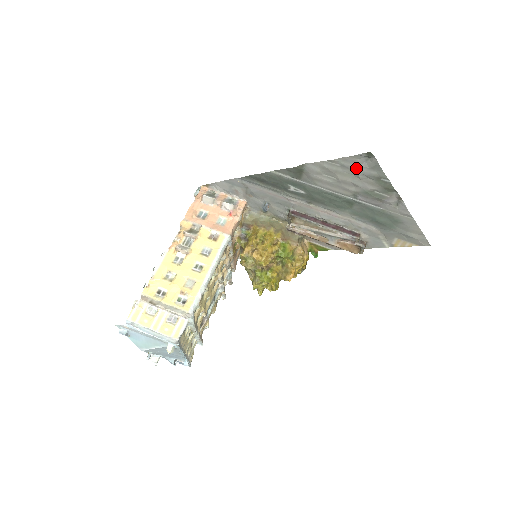
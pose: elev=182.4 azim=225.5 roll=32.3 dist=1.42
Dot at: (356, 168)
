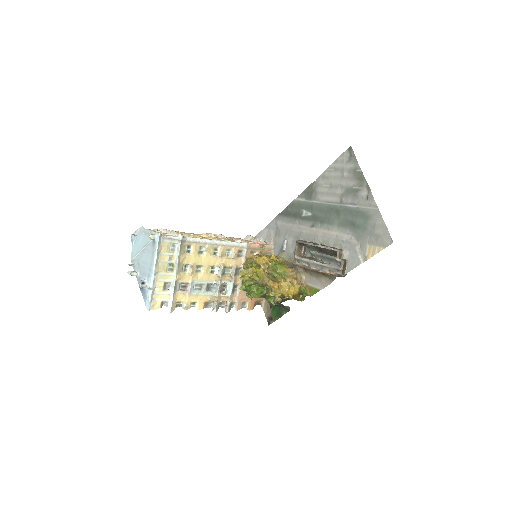
Dot at: (342, 167)
